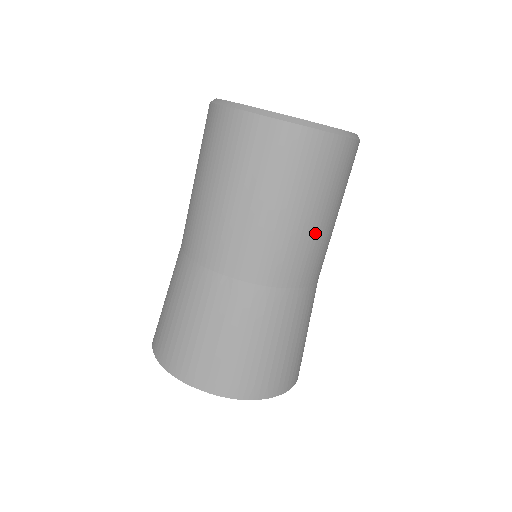
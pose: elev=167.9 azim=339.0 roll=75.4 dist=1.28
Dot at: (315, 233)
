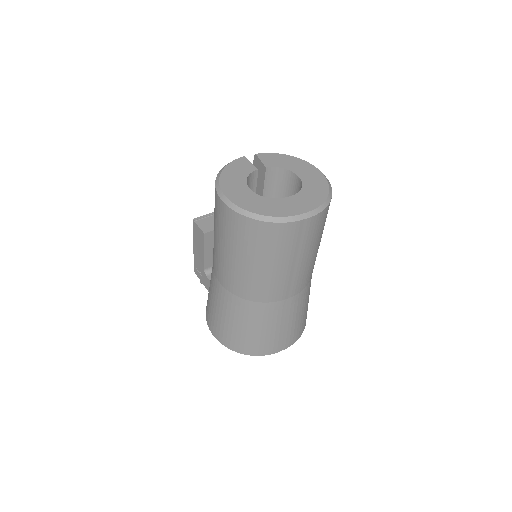
Dot at: occluded
